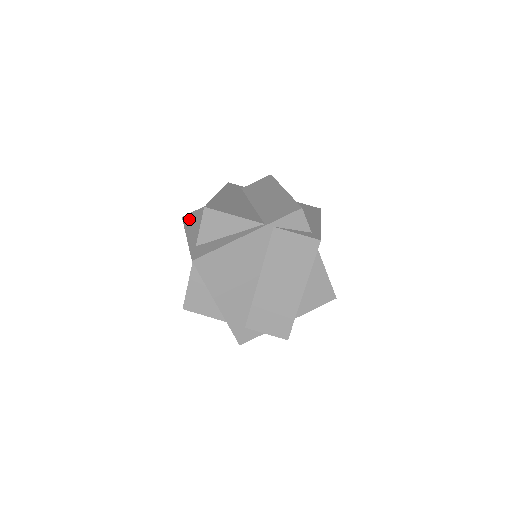
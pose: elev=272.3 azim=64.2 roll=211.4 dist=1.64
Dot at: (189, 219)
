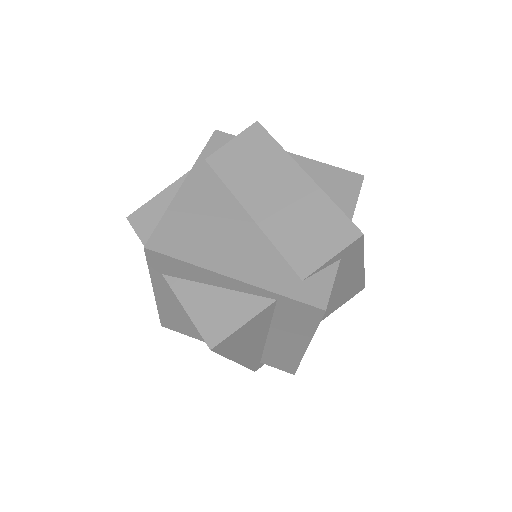
Dot at: occluded
